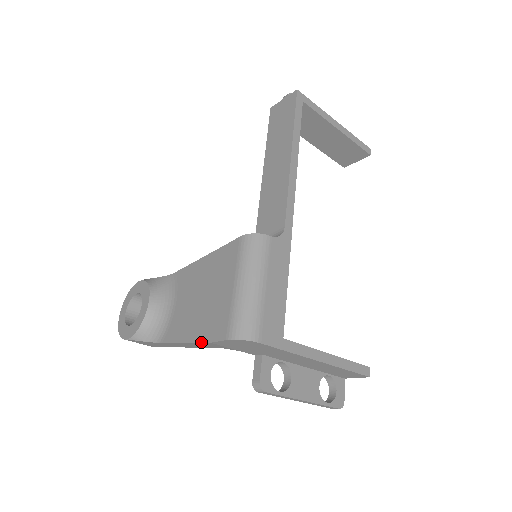
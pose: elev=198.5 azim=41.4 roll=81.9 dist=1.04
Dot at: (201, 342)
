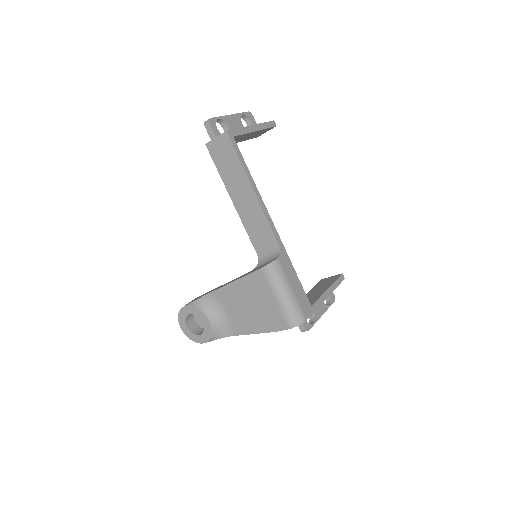
Dot at: (269, 332)
